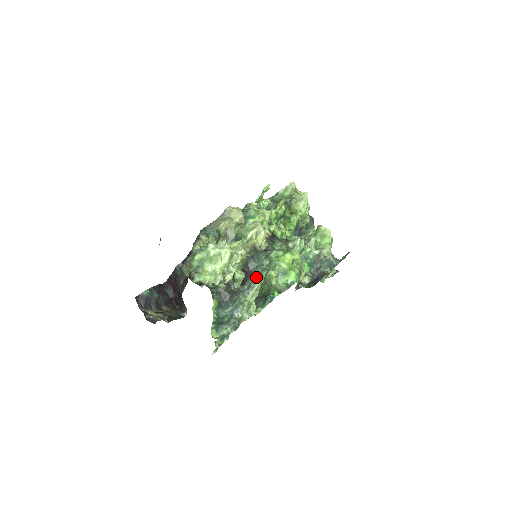
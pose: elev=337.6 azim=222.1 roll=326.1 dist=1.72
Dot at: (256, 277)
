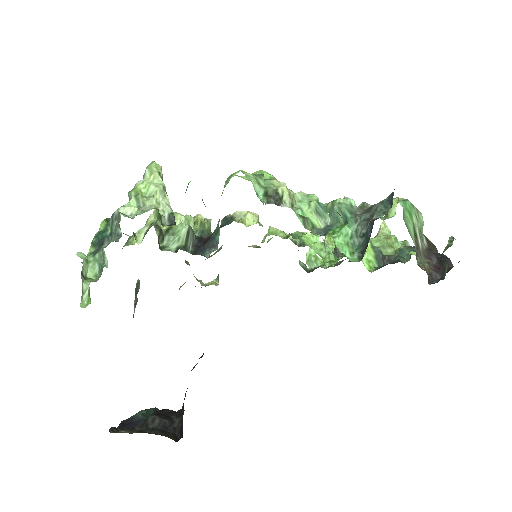
Dot at: occluded
